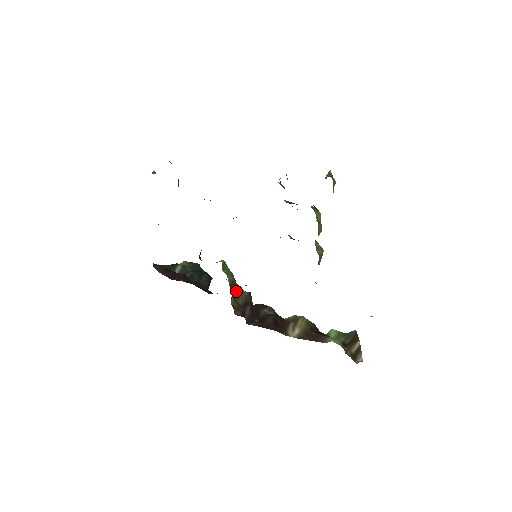
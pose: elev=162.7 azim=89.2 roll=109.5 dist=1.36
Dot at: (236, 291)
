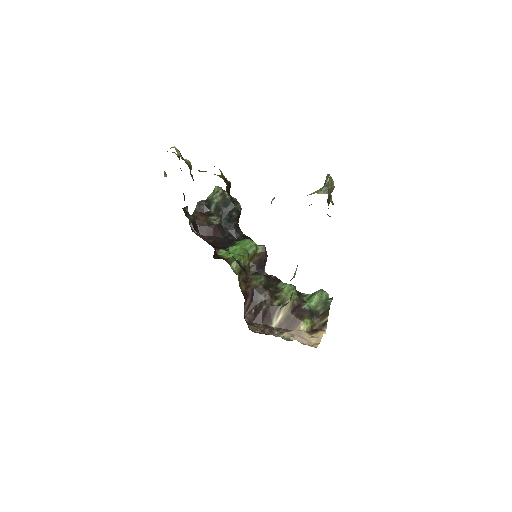
Dot at: occluded
